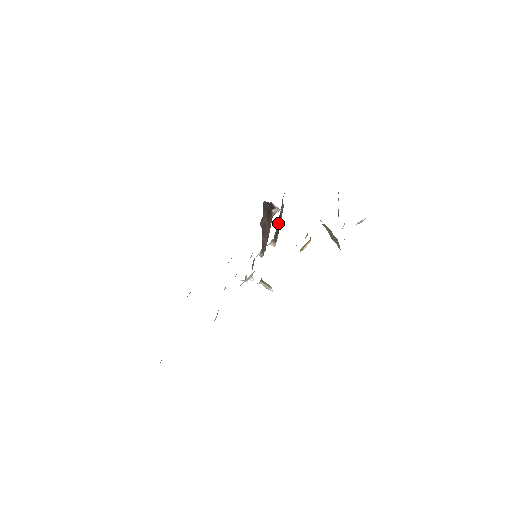
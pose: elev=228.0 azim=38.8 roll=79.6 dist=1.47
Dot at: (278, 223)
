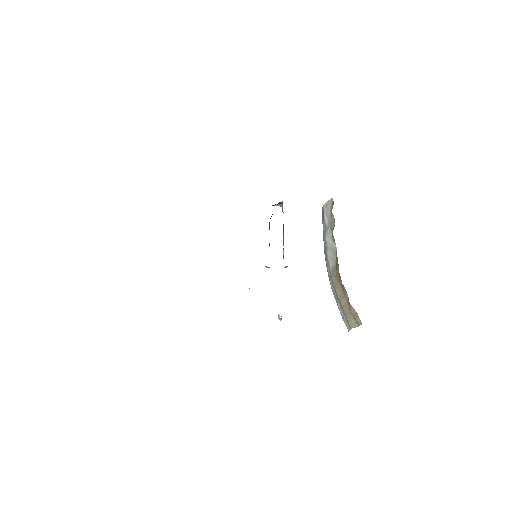
Dot at: occluded
